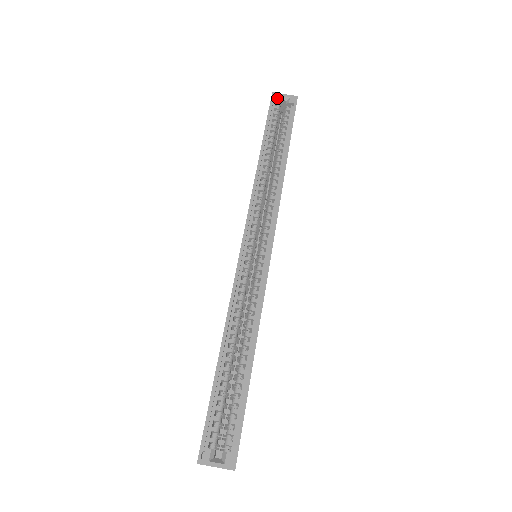
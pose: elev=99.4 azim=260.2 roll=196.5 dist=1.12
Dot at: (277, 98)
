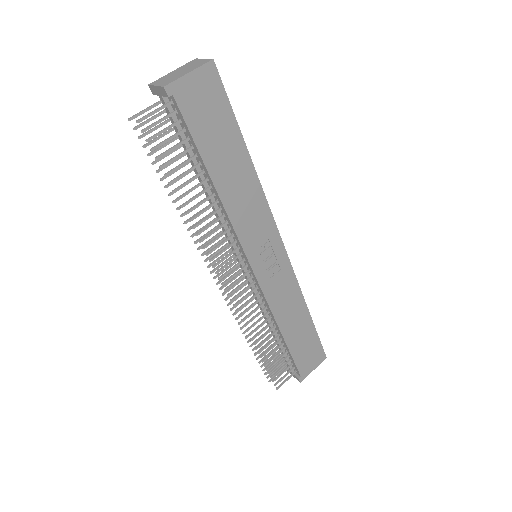
Dot at: occluded
